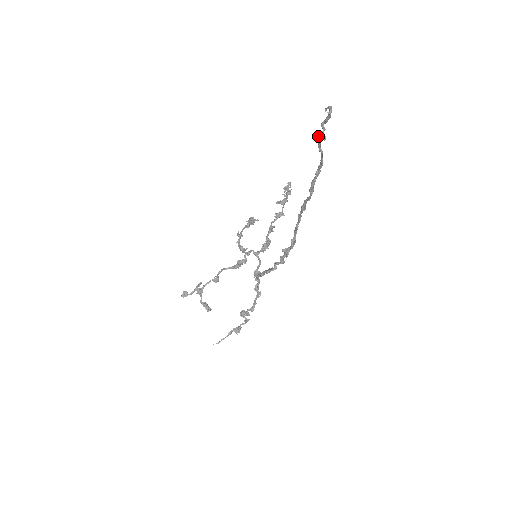
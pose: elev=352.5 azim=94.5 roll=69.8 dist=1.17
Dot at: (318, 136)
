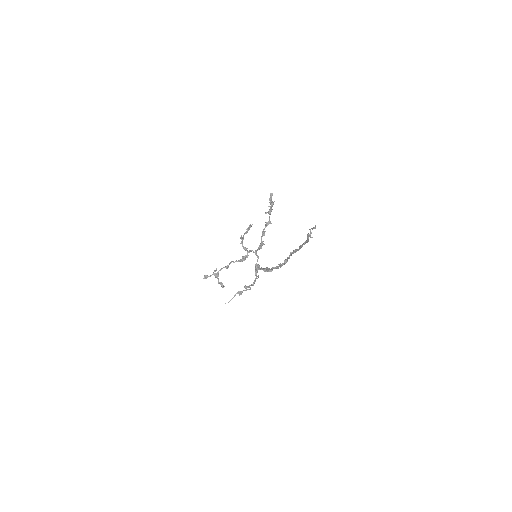
Dot at: (308, 236)
